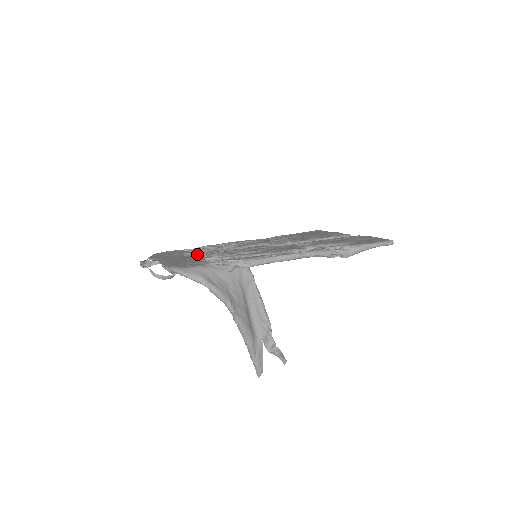
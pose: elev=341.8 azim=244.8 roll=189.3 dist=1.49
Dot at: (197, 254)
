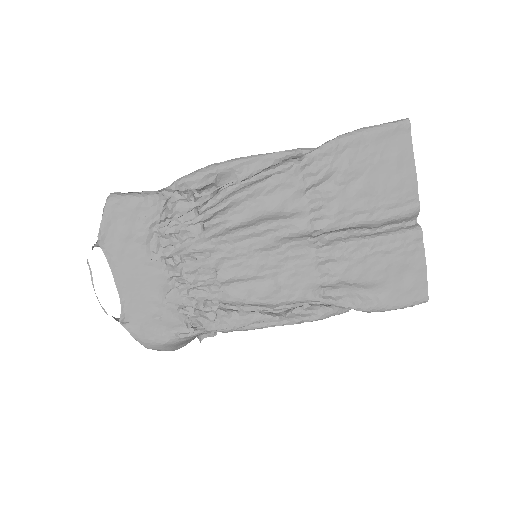
Dot at: (172, 255)
